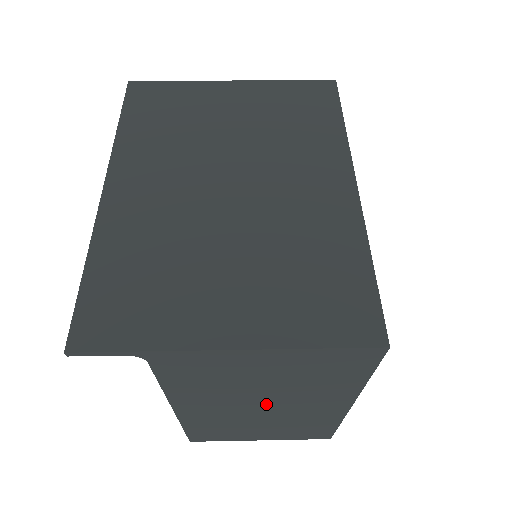
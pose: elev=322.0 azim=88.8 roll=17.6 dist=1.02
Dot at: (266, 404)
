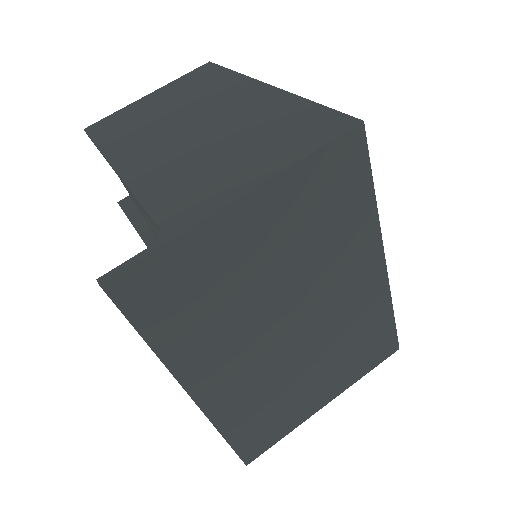
Dot at: occluded
